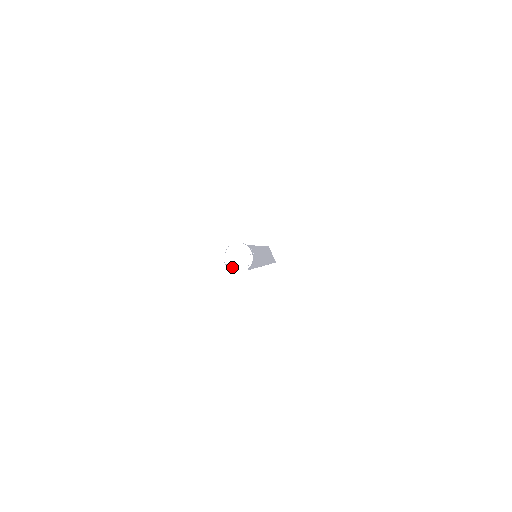
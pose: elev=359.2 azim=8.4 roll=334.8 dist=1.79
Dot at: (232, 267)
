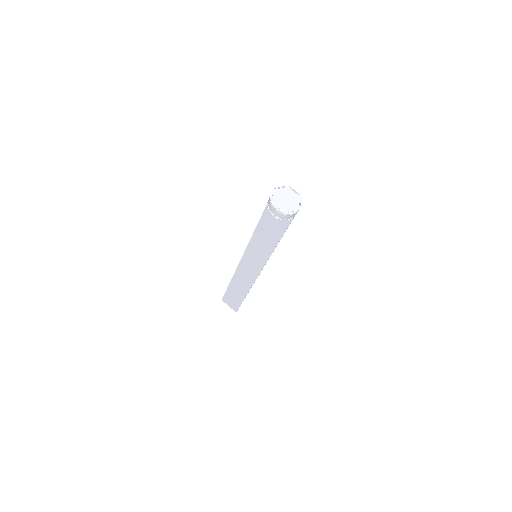
Dot at: (285, 210)
